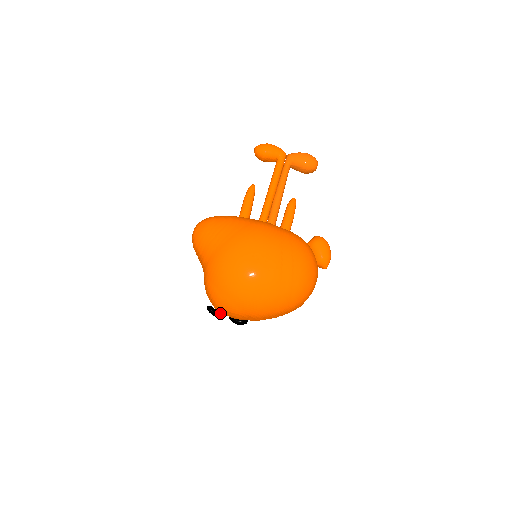
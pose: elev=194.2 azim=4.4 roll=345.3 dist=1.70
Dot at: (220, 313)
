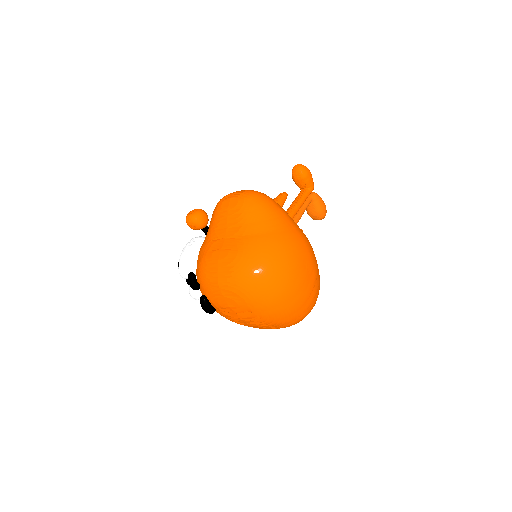
Dot at: occluded
